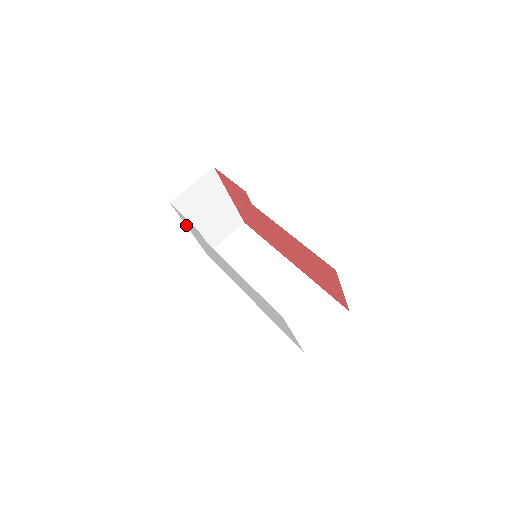
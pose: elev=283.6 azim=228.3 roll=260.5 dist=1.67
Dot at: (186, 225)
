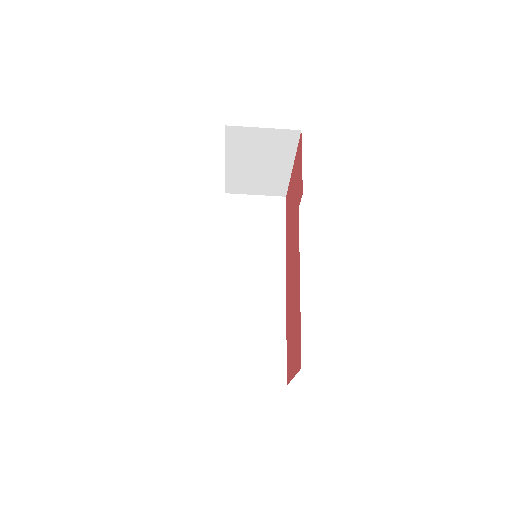
Dot at: (225, 157)
